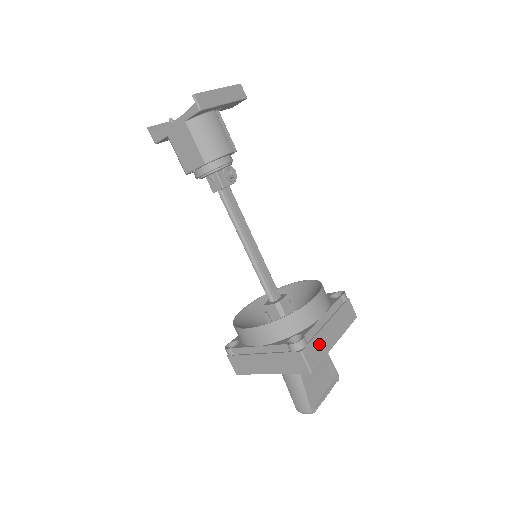
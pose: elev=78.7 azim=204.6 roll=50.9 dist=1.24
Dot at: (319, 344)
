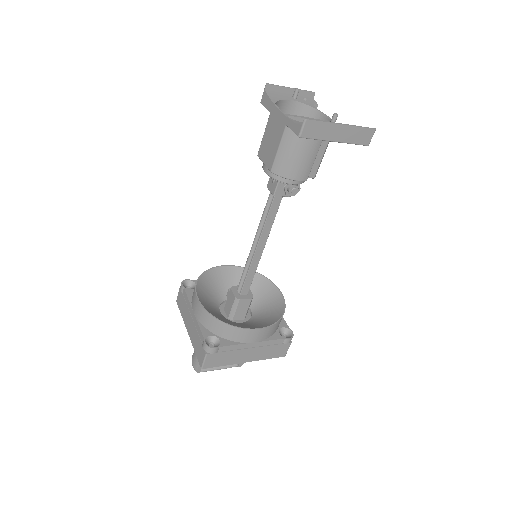
Dot at: (228, 357)
